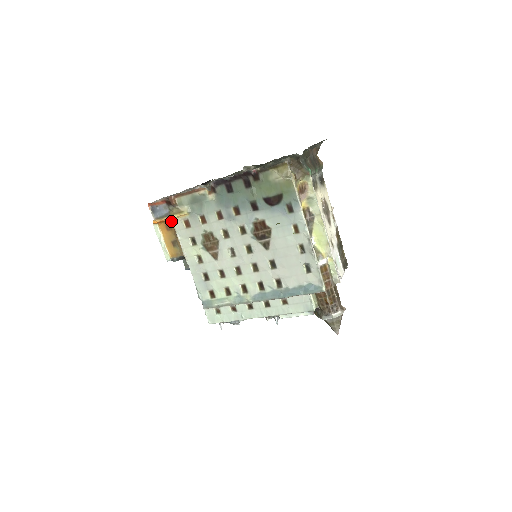
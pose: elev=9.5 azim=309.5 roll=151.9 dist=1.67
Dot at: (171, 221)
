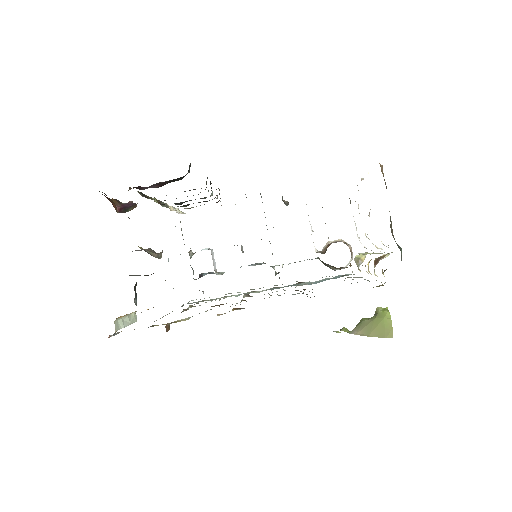
Dot at: occluded
